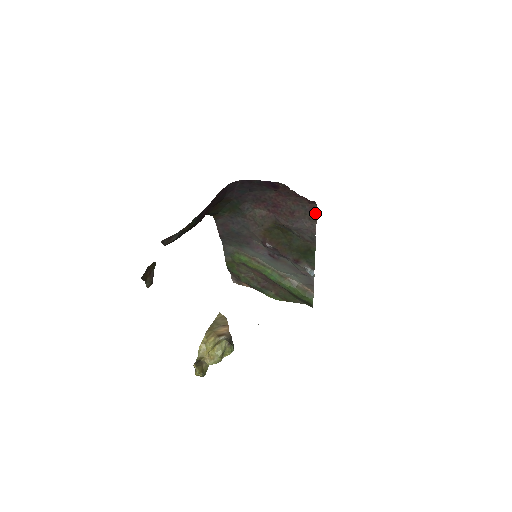
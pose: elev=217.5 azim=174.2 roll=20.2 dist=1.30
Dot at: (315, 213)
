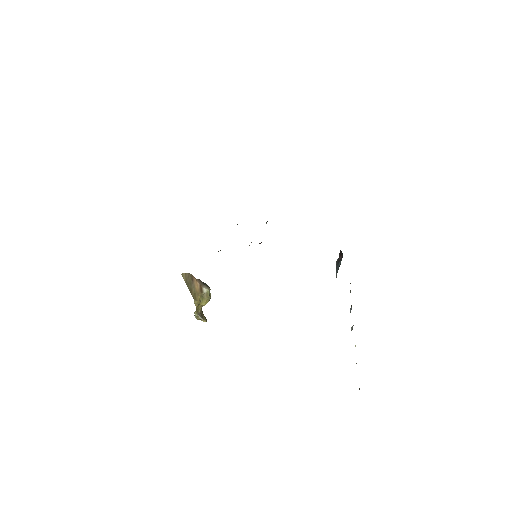
Dot at: occluded
